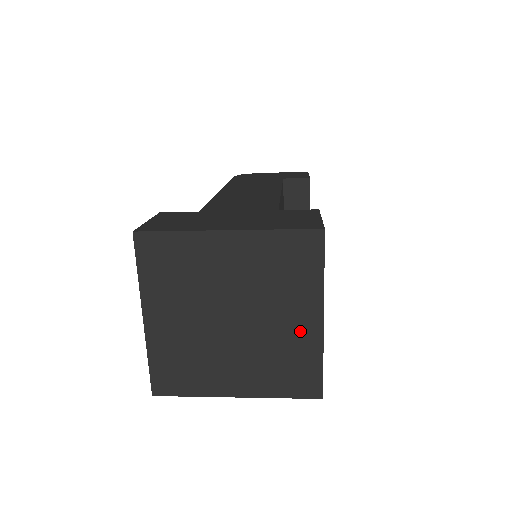
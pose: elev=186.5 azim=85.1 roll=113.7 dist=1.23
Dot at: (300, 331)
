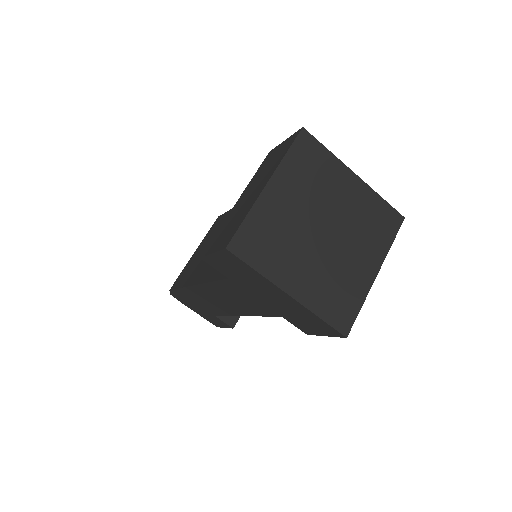
Dot at: (360, 273)
